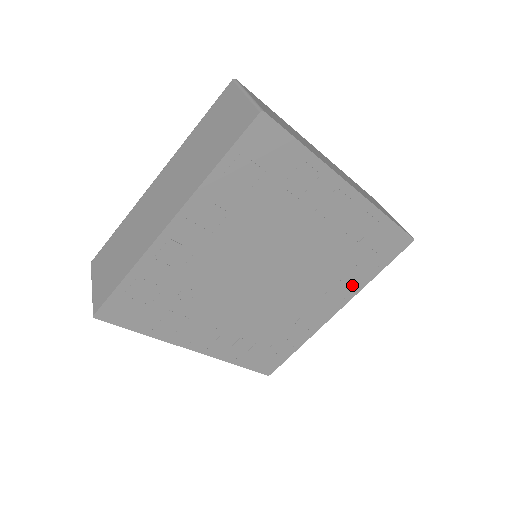
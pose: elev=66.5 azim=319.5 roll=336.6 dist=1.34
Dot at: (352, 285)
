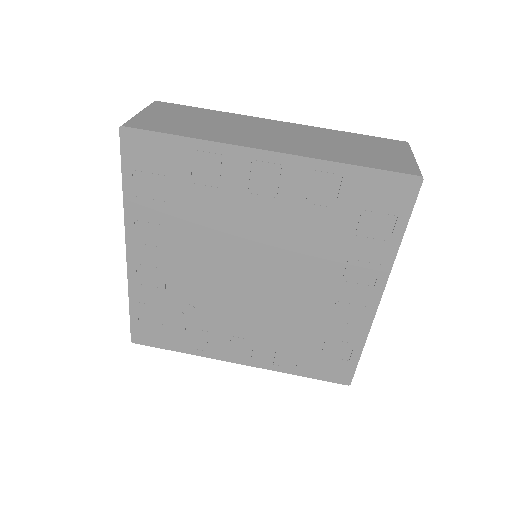
Dot at: (373, 261)
